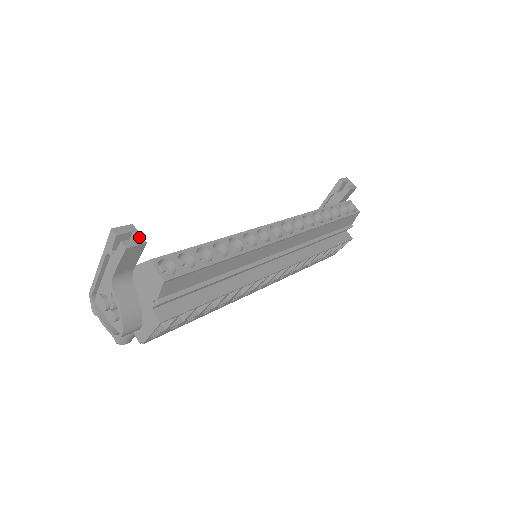
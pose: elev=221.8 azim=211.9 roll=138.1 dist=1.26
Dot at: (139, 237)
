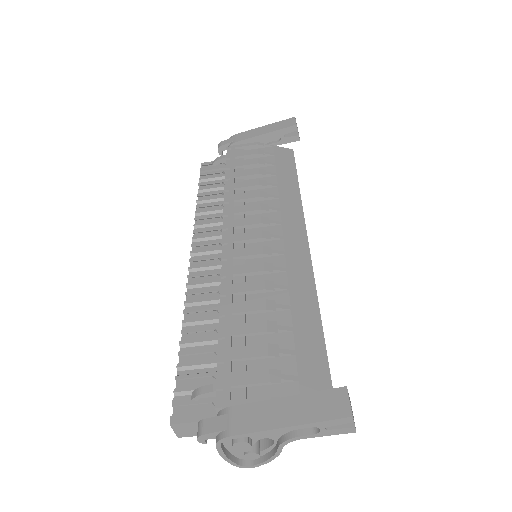
Dot at: (350, 401)
